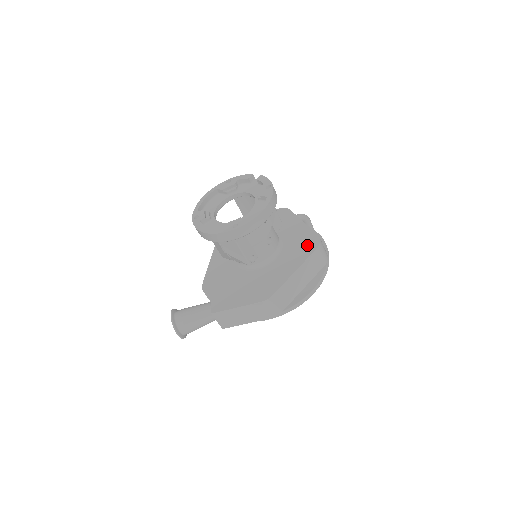
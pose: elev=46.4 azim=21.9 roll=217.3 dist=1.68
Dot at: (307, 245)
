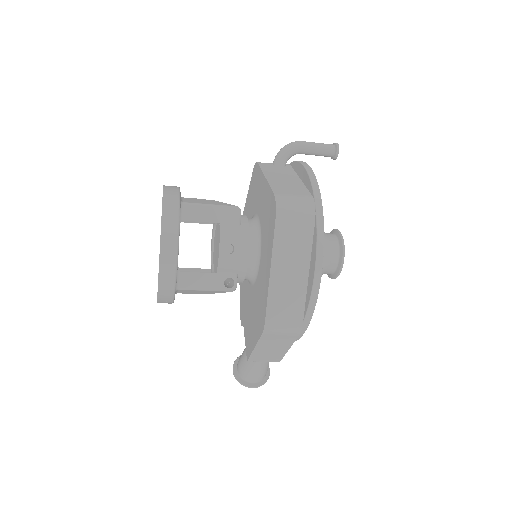
Dot at: (270, 218)
